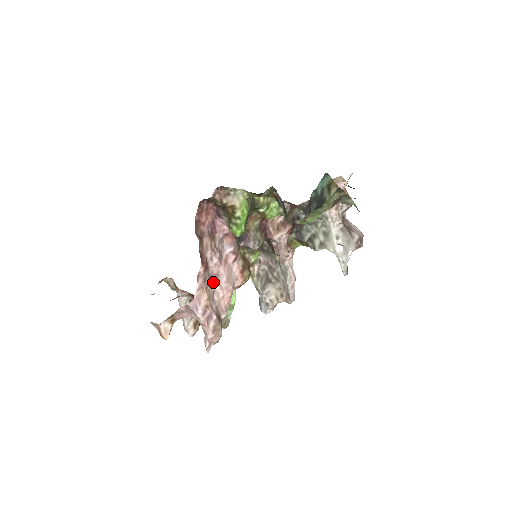
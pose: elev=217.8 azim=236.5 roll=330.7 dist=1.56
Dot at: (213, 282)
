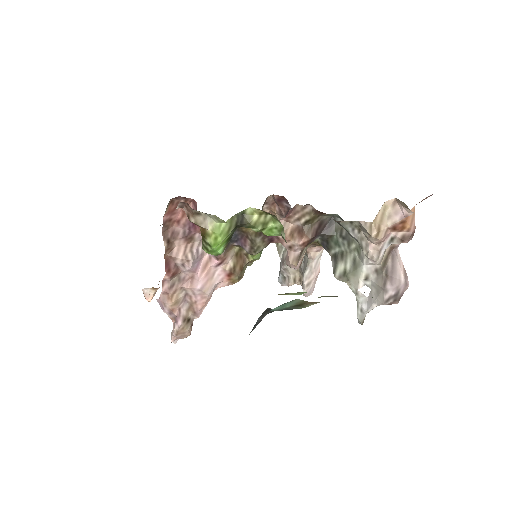
Dot at: (184, 287)
